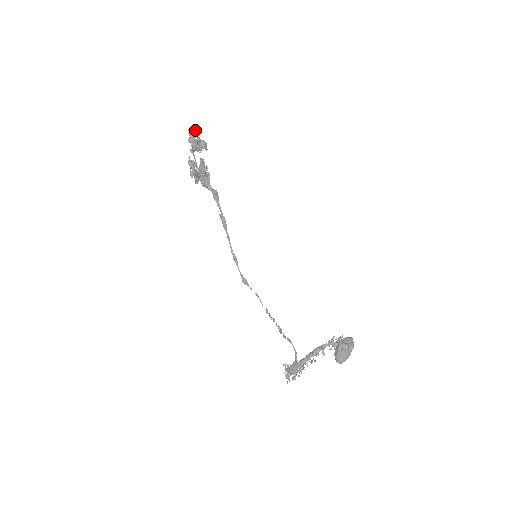
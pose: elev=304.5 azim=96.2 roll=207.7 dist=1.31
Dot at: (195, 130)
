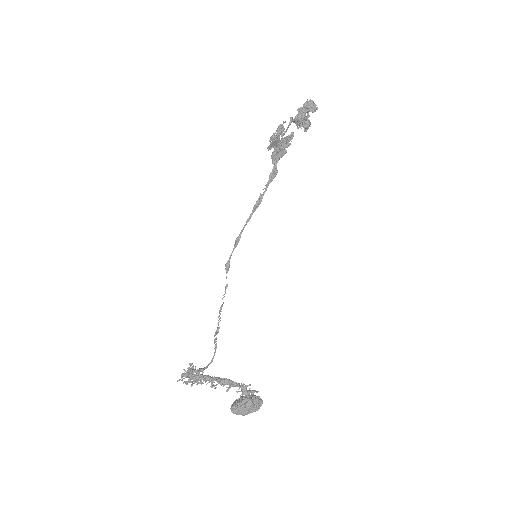
Dot at: (312, 106)
